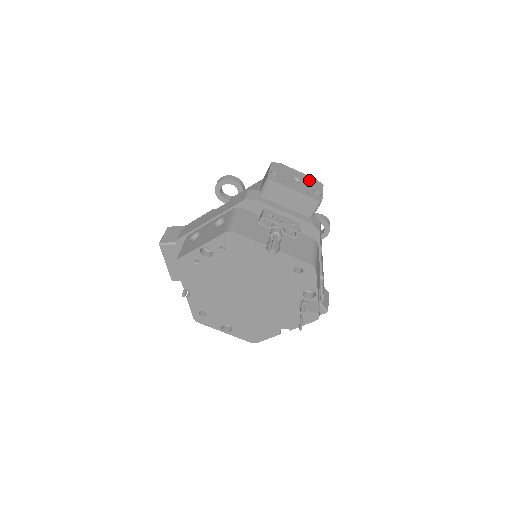
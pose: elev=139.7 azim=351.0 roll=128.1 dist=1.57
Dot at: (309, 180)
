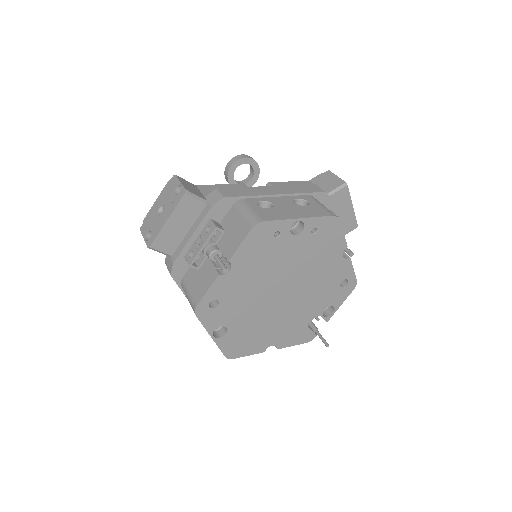
Dot at: occluded
